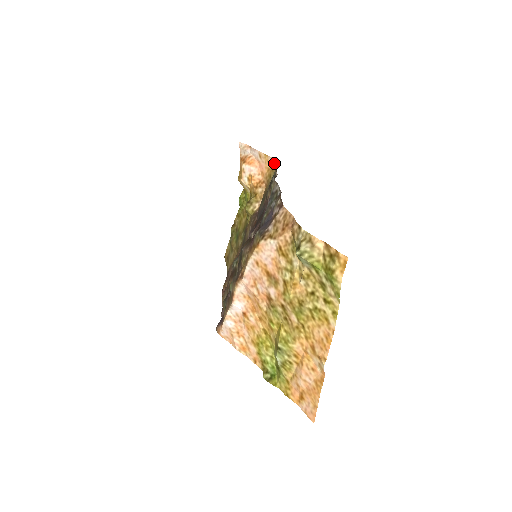
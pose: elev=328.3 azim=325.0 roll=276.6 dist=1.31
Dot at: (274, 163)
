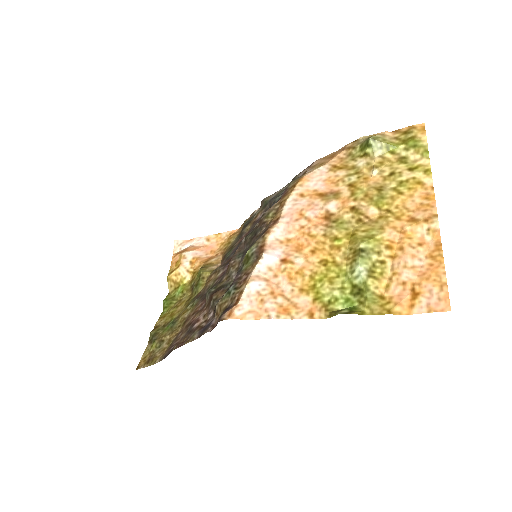
Dot at: (232, 234)
